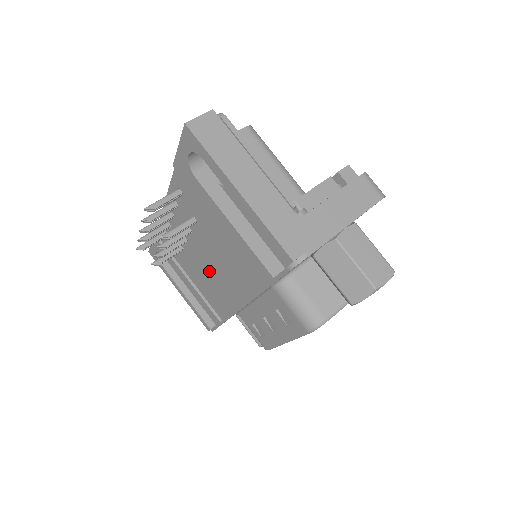
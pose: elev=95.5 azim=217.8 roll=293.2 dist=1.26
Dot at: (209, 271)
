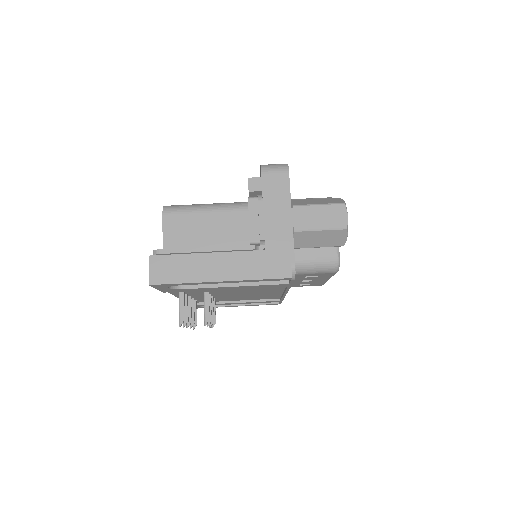
Dot at: (244, 295)
